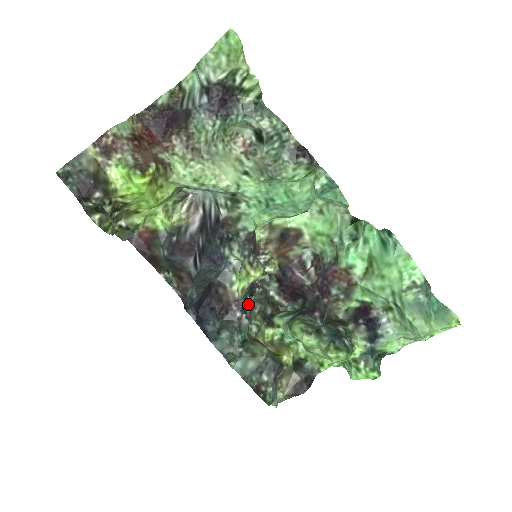
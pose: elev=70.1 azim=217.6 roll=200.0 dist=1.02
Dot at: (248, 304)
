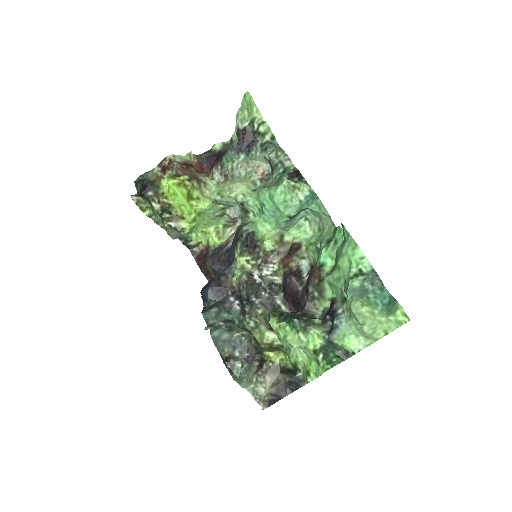
Dot at: (251, 302)
